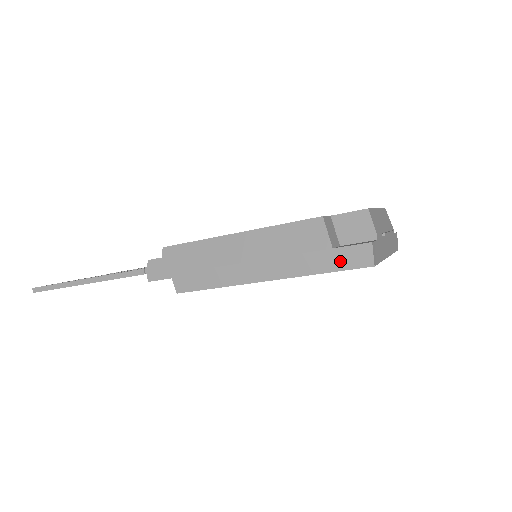
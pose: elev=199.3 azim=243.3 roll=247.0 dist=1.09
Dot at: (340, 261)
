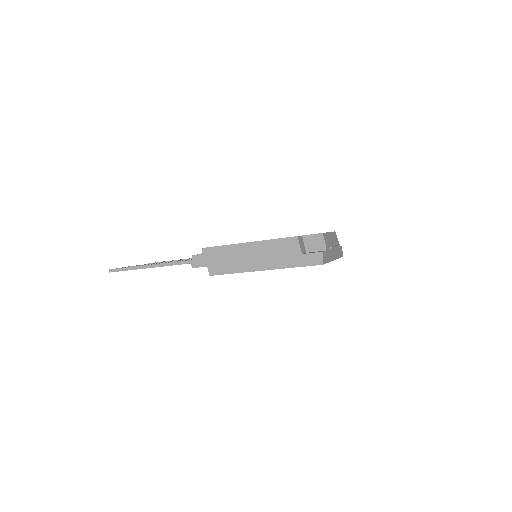
Dot at: (305, 261)
